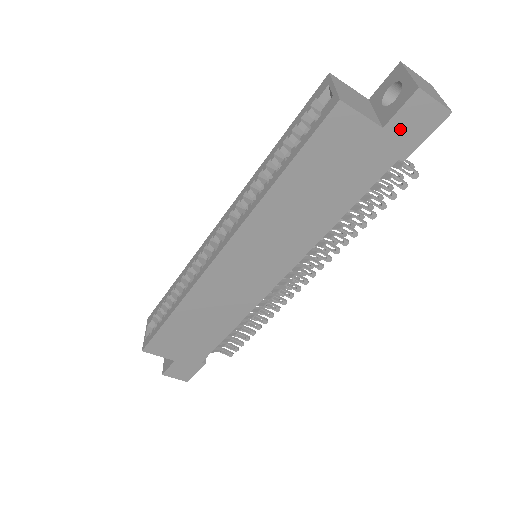
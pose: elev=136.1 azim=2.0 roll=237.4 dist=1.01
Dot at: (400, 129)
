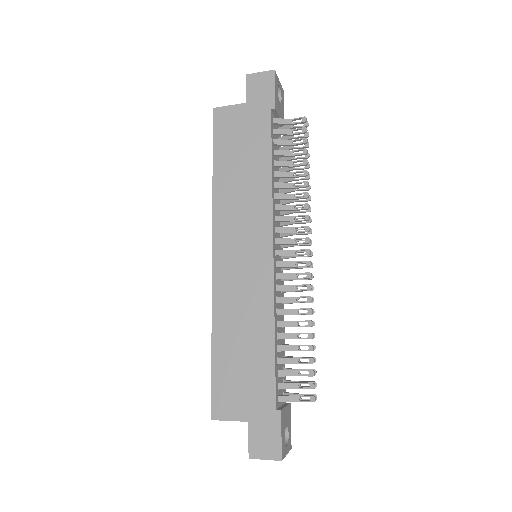
Dot at: (256, 97)
